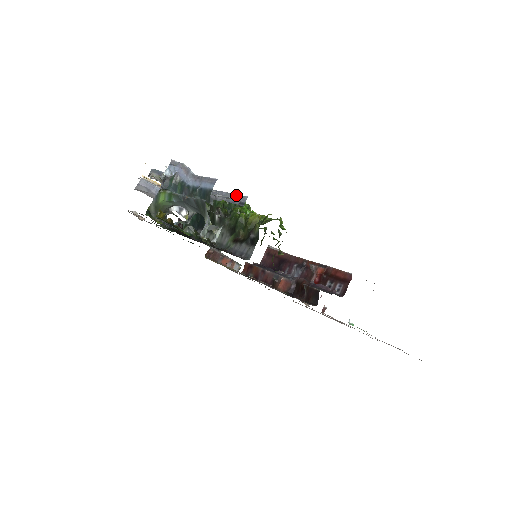
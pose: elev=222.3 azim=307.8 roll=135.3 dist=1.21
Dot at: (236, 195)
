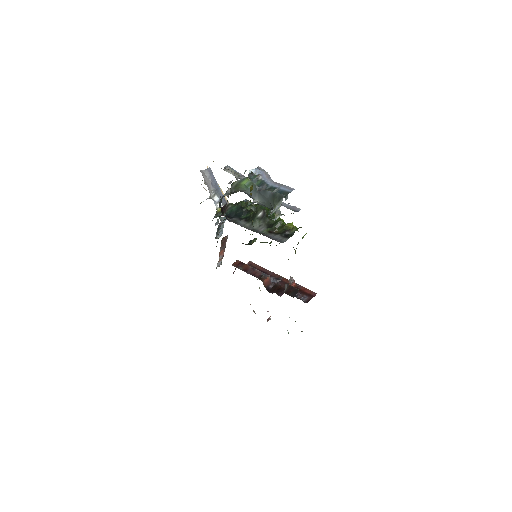
Dot at: (291, 206)
